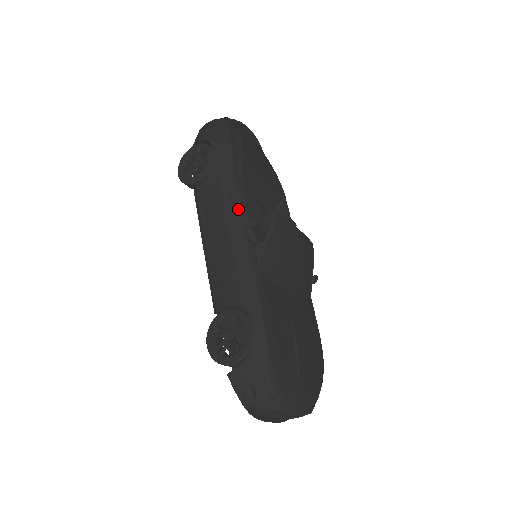
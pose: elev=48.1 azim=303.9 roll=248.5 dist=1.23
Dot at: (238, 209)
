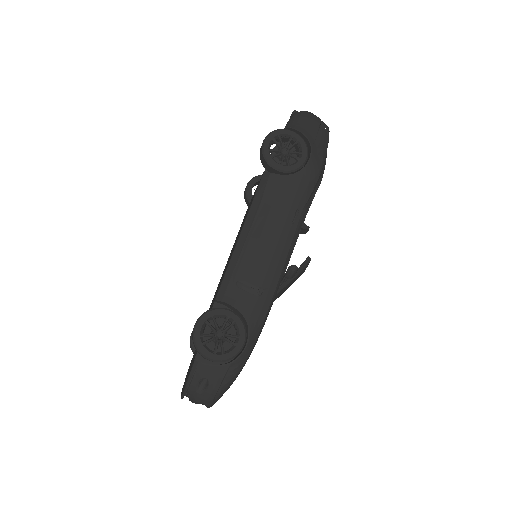
Dot at: (294, 234)
